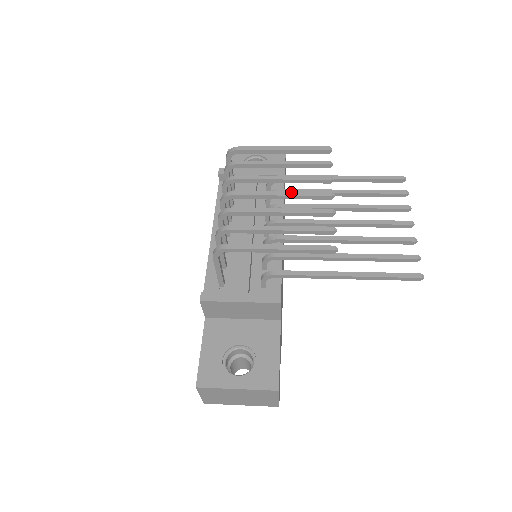
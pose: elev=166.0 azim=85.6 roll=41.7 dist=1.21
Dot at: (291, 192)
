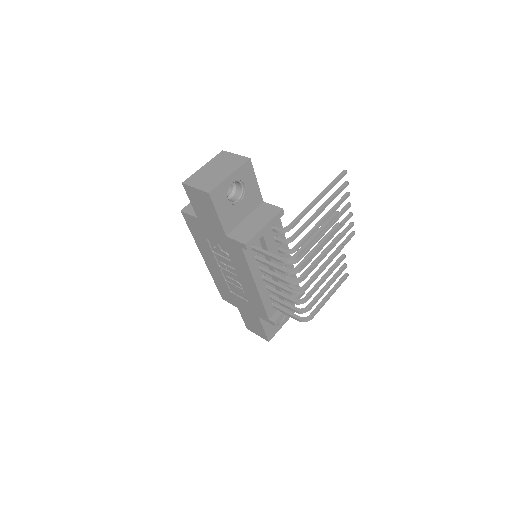
Dot at: (328, 263)
